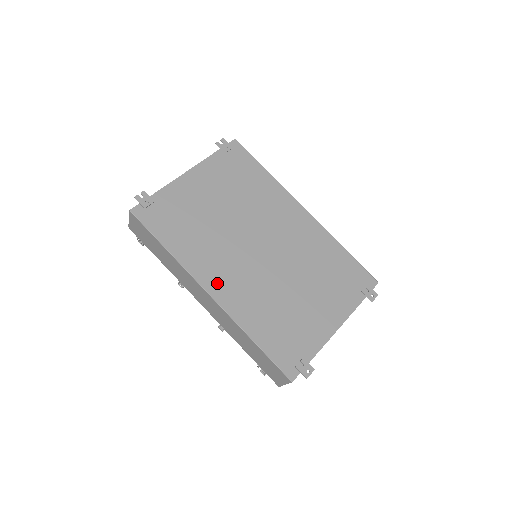
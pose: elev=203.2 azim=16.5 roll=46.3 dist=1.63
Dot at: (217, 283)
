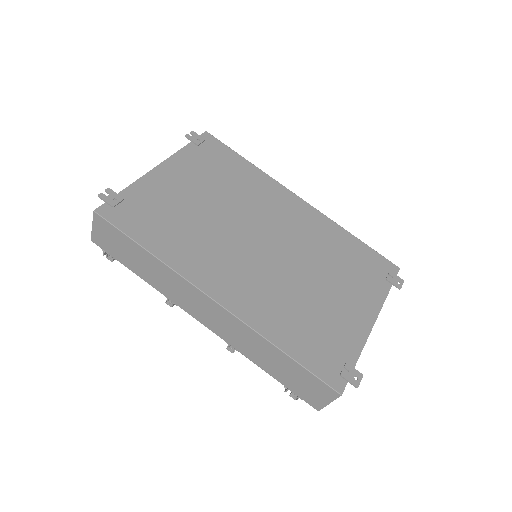
Dot at: (221, 286)
